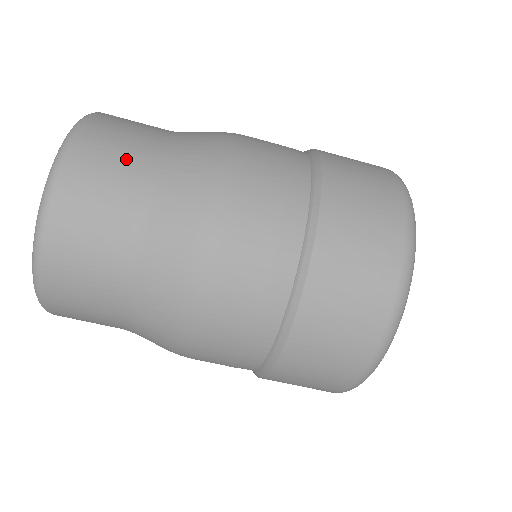
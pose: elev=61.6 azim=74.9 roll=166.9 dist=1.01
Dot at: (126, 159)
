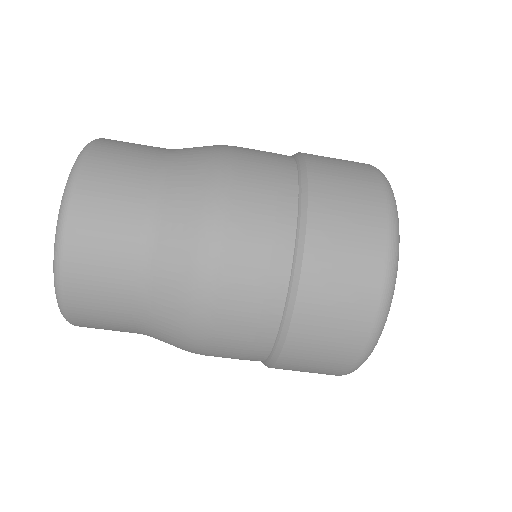
Dot at: (139, 154)
